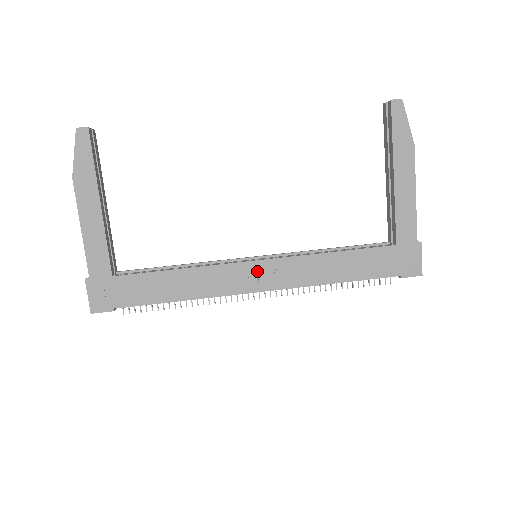
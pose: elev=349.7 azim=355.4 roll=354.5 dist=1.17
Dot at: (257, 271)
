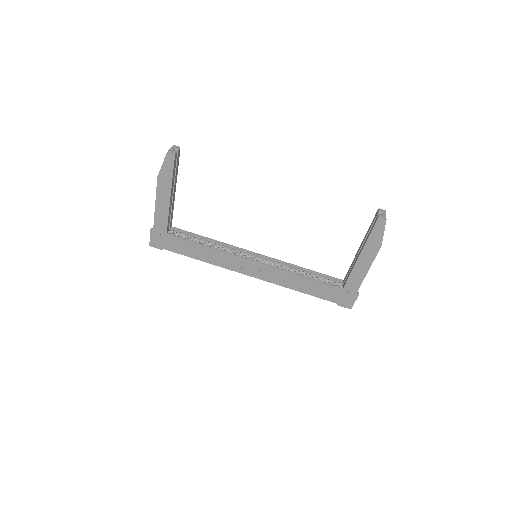
Dot at: (252, 266)
